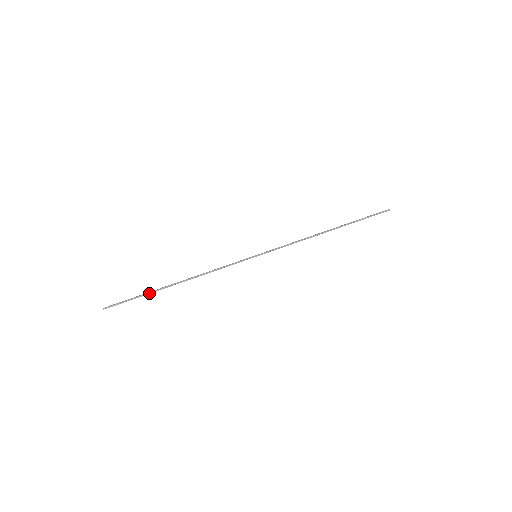
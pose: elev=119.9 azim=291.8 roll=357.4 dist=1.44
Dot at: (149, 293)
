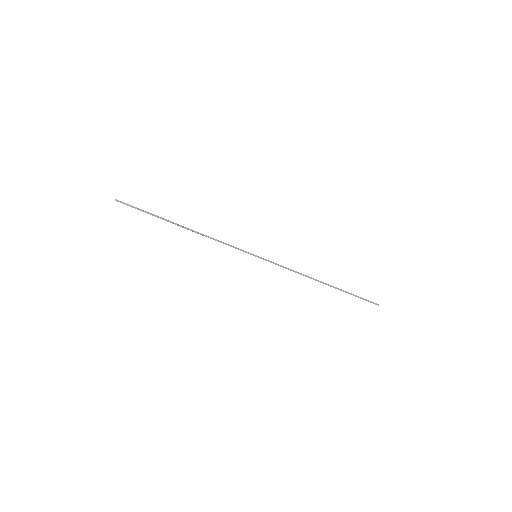
Dot at: (157, 217)
